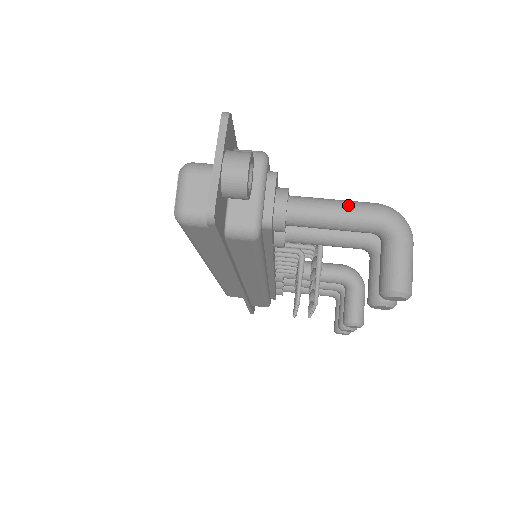
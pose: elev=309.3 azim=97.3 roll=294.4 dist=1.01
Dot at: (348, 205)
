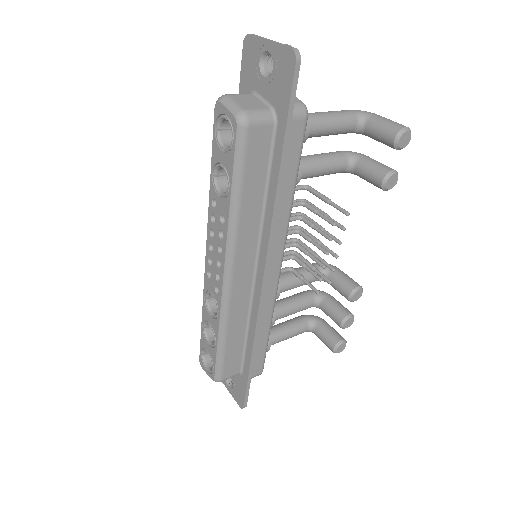
Dot at: (333, 111)
